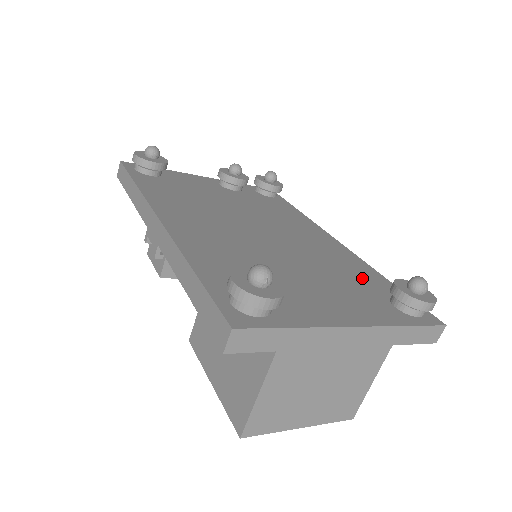
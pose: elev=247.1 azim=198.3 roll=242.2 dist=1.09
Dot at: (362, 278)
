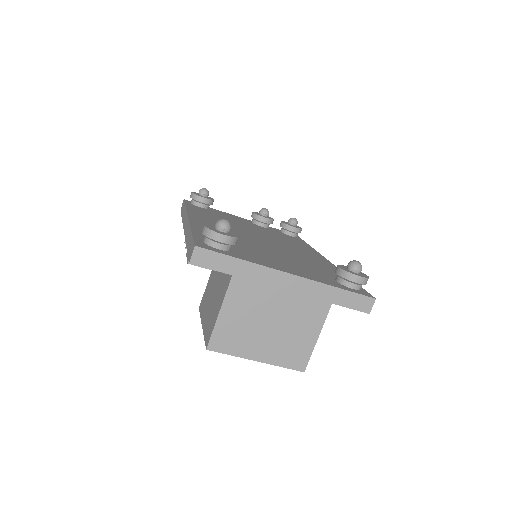
Dot at: (325, 270)
